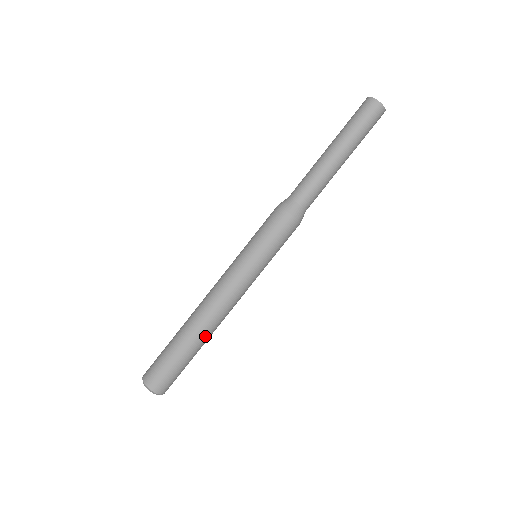
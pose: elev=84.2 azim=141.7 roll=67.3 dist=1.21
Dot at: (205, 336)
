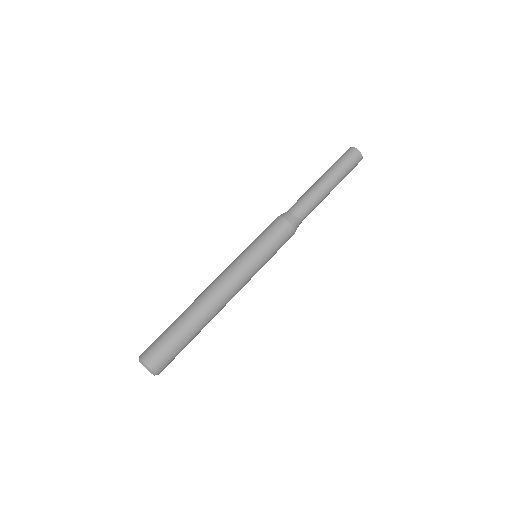
Dot at: occluded
